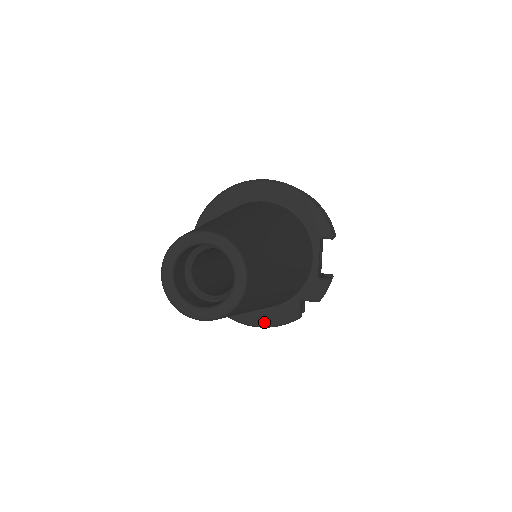
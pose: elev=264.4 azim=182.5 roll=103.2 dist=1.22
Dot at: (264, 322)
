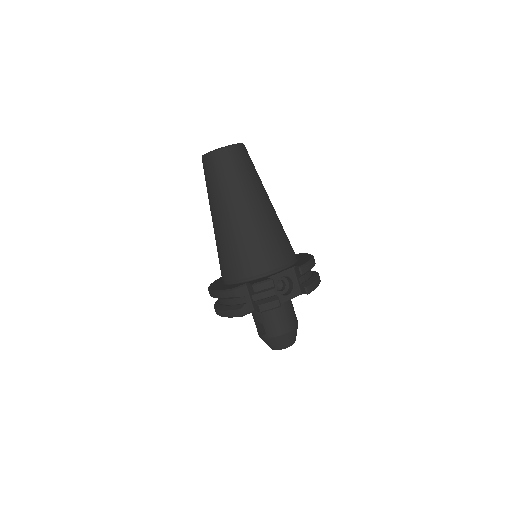
Dot at: (218, 289)
